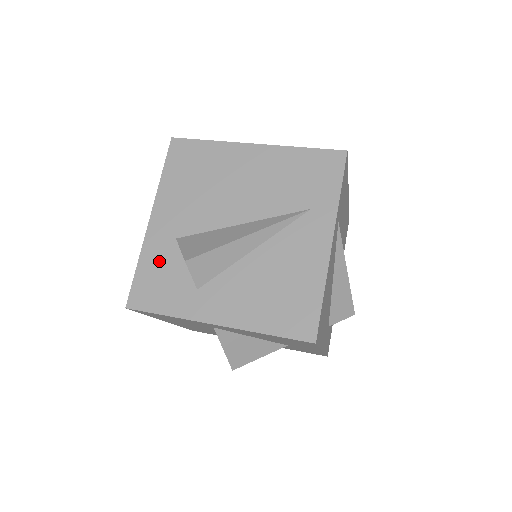
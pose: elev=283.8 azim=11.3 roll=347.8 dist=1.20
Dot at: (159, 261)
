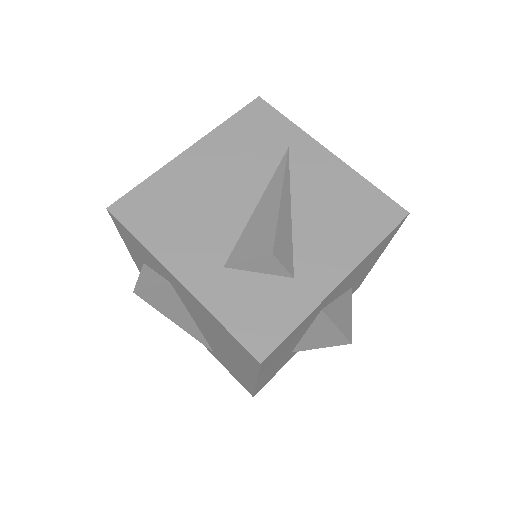
Dot at: (235, 297)
